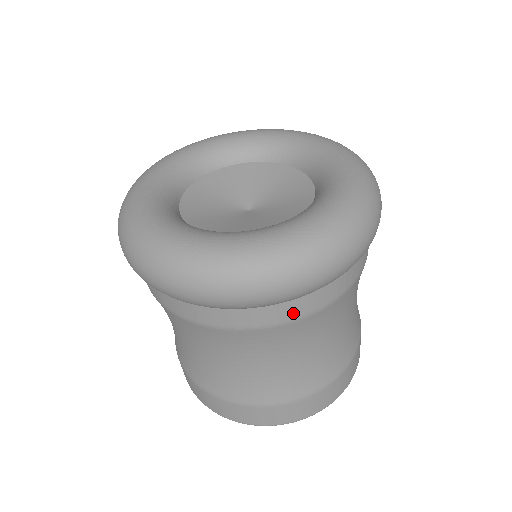
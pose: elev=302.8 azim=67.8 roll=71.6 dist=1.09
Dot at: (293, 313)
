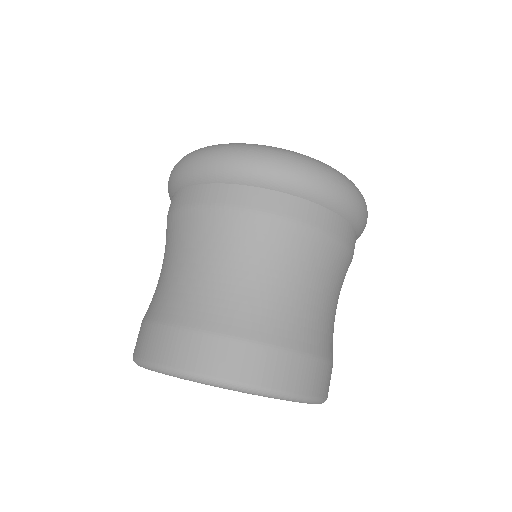
Dot at: (234, 199)
